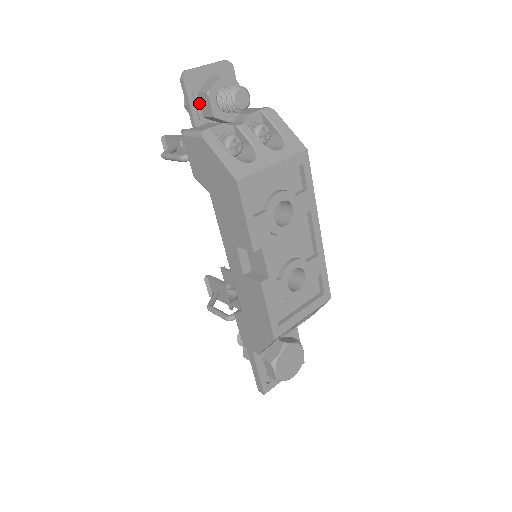
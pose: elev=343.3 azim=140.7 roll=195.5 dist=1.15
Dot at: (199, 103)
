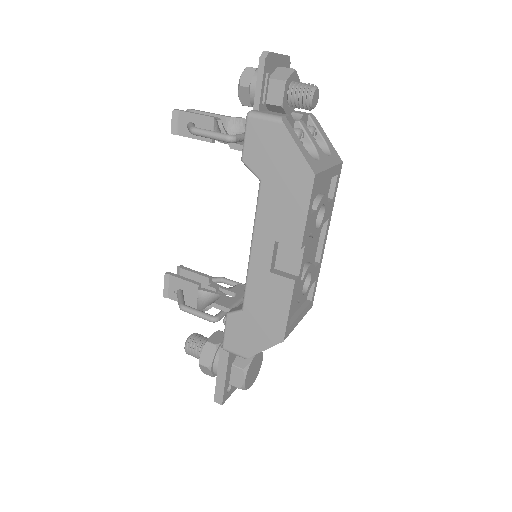
Dot at: (266, 88)
